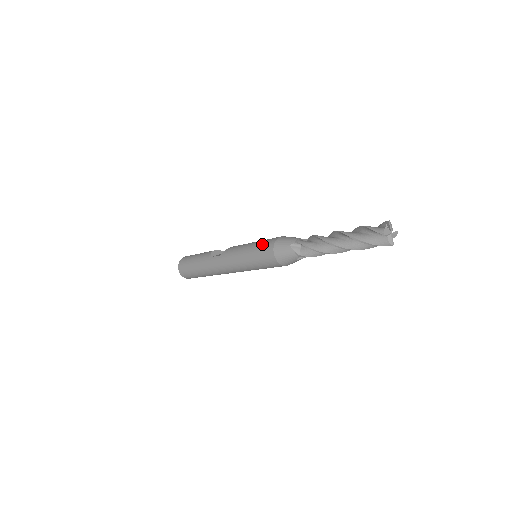
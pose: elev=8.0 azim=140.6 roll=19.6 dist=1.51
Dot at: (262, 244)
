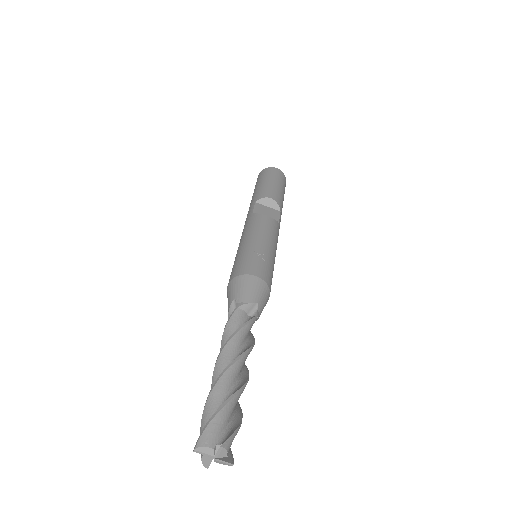
Dot at: (245, 258)
